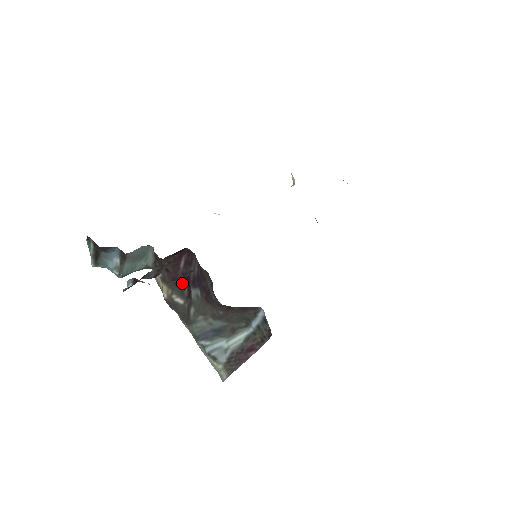
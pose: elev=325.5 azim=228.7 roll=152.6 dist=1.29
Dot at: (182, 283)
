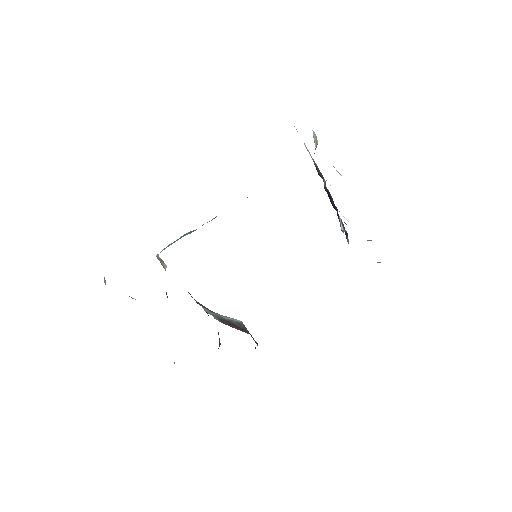
Dot at: occluded
